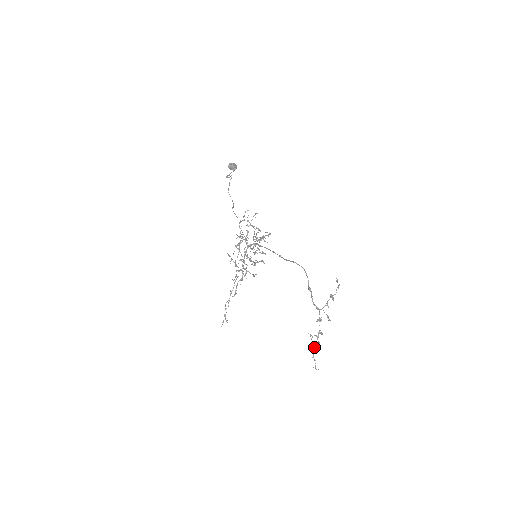
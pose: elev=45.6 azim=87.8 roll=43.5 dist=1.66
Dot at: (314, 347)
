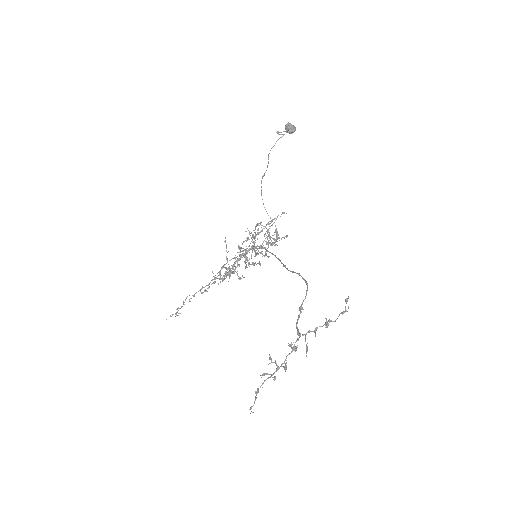
Dot at: occluded
